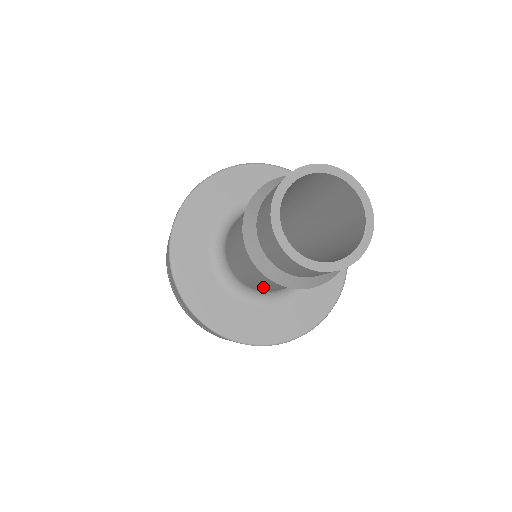
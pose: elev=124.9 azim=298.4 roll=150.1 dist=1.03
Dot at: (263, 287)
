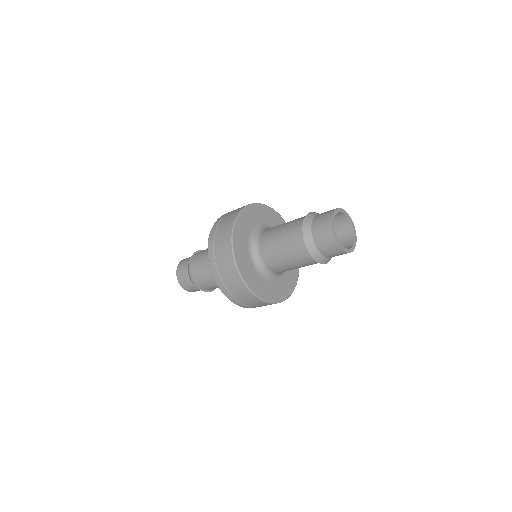
Dot at: (289, 269)
